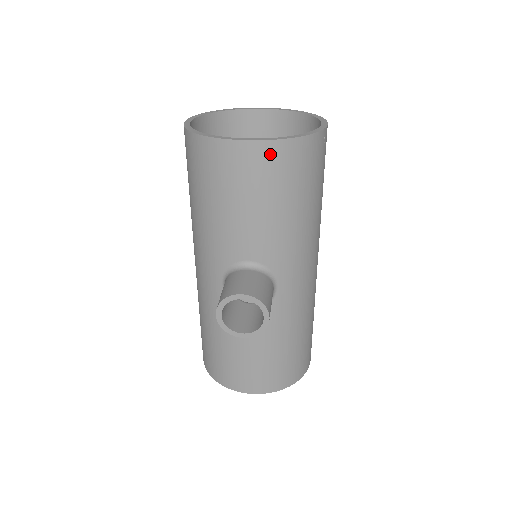
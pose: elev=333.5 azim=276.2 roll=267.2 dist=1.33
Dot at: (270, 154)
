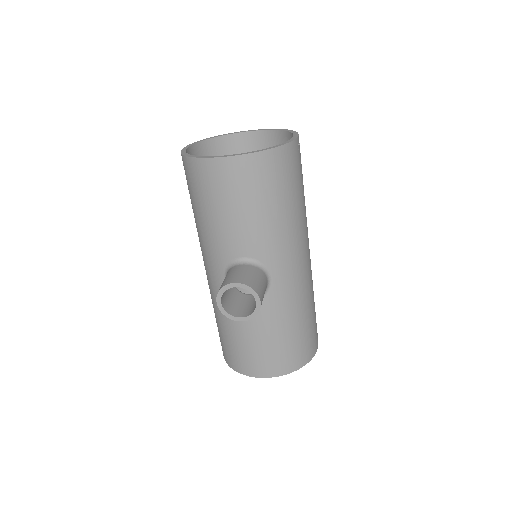
Dot at: (247, 166)
